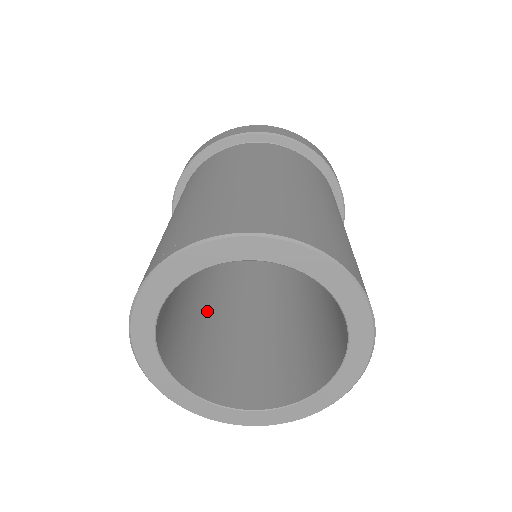
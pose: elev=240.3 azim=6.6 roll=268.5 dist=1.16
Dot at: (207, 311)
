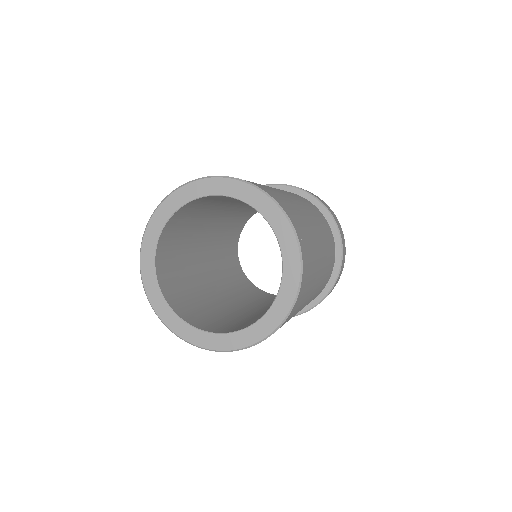
Dot at: (211, 292)
